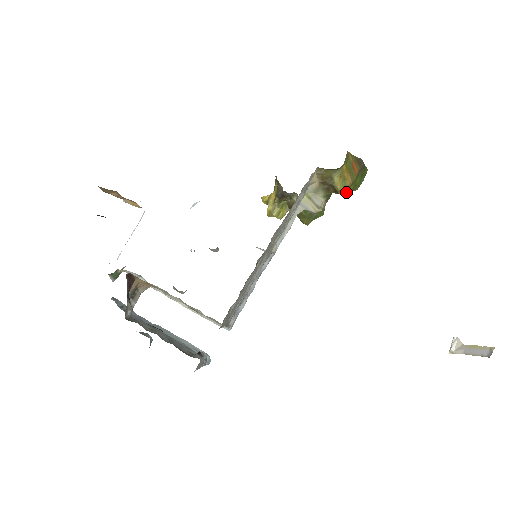
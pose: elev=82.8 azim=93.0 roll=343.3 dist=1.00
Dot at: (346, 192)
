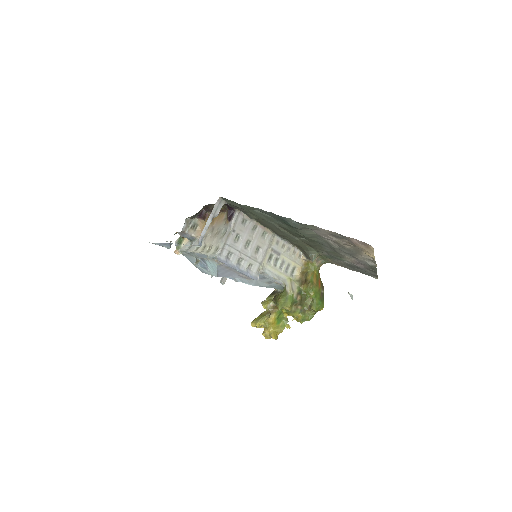
Dot at: (311, 282)
